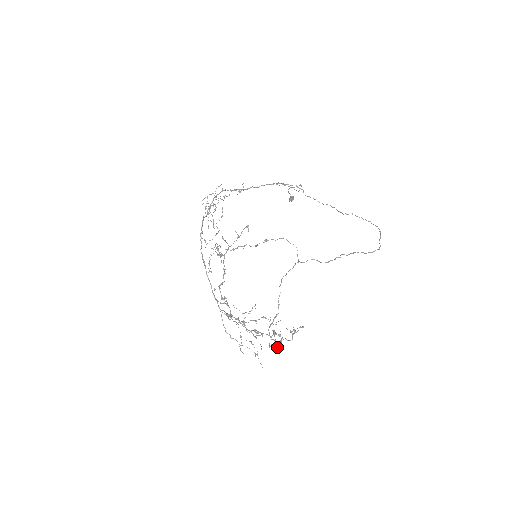
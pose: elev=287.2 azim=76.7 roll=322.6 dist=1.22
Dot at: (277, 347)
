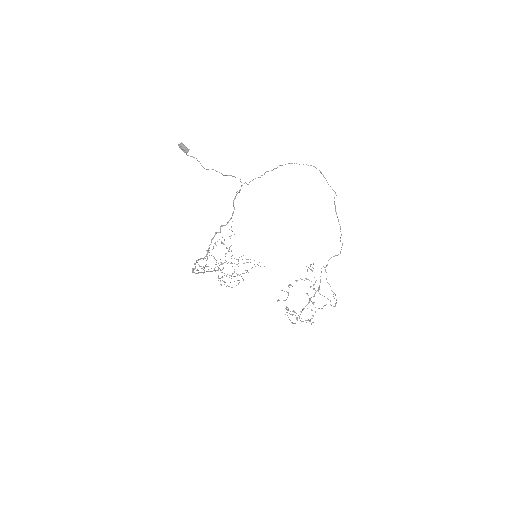
Dot at: occluded
